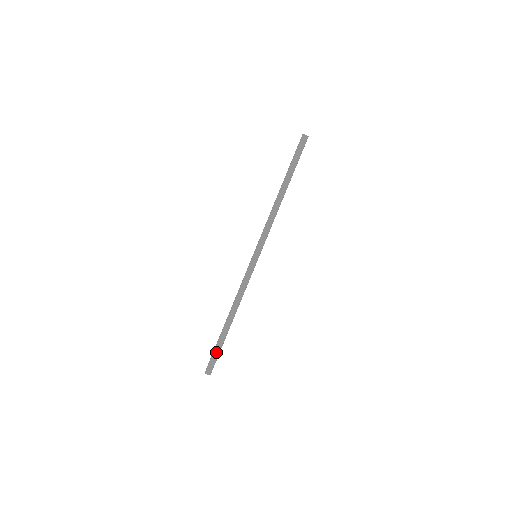
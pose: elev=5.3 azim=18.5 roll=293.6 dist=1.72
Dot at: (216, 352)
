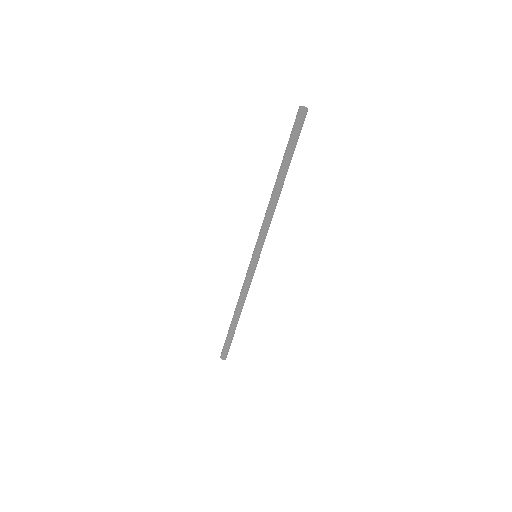
Dot at: occluded
